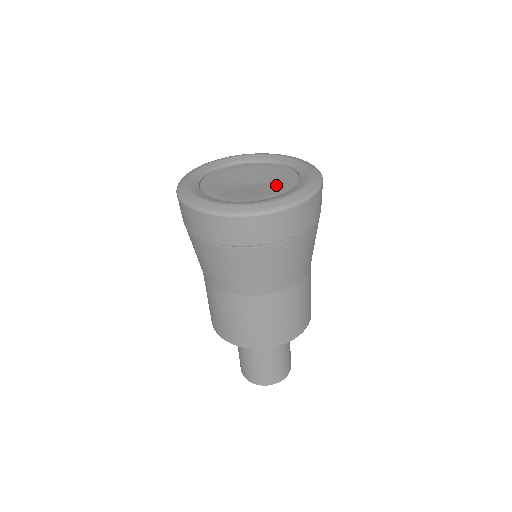
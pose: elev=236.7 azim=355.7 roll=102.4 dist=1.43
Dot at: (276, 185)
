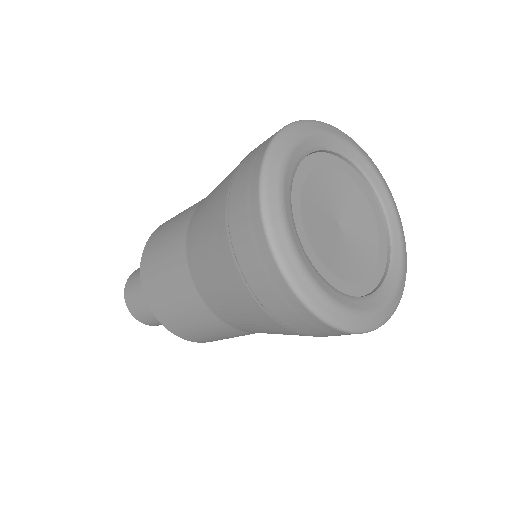
Dot at: (366, 219)
